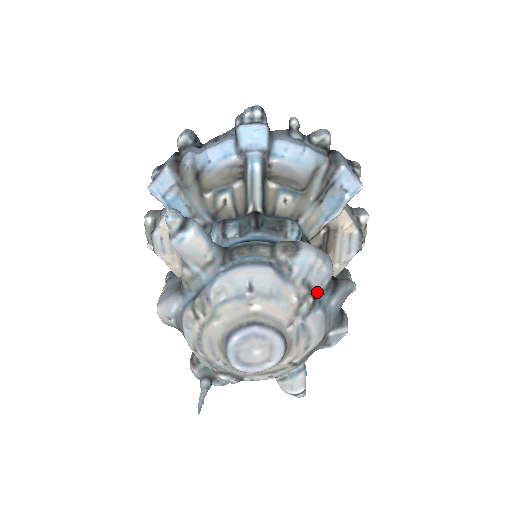
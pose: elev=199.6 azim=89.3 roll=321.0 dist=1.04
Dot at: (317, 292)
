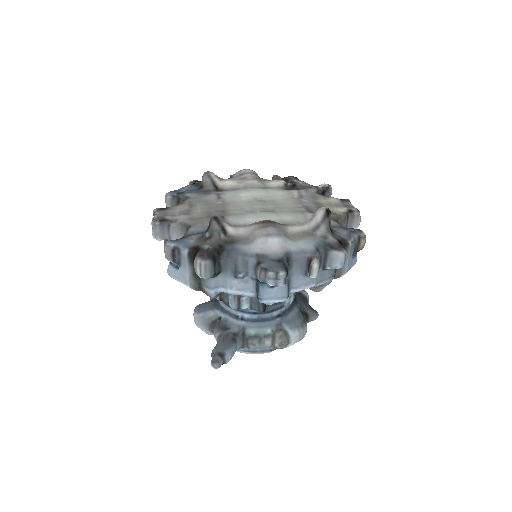
Dot at: occluded
